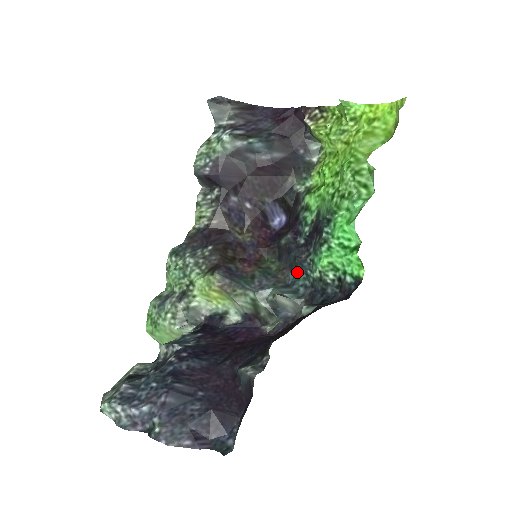
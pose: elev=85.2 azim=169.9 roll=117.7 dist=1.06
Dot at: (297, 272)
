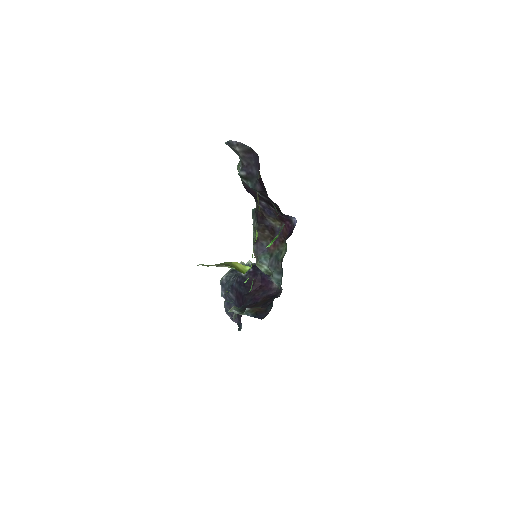
Dot at: occluded
